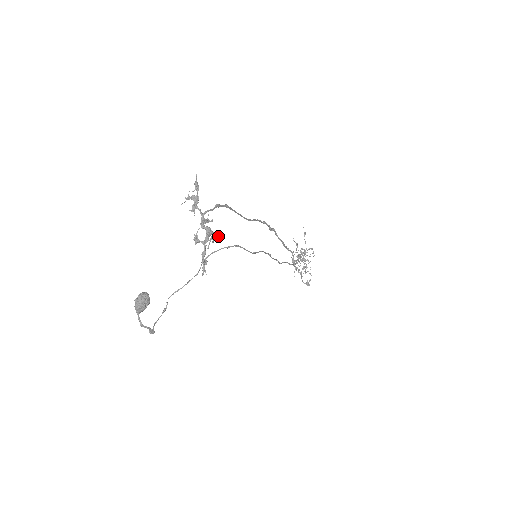
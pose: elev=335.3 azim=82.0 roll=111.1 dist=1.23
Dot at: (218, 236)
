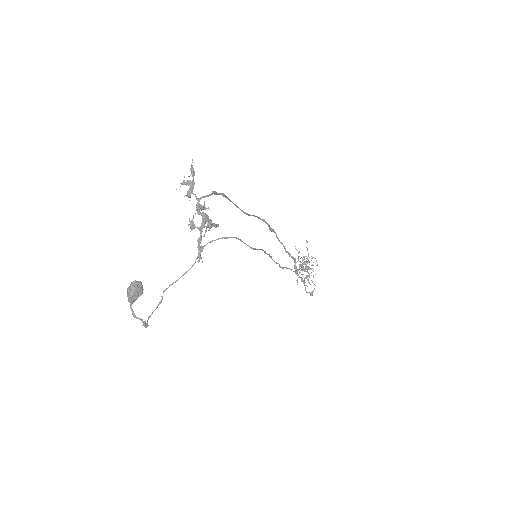
Dot at: (215, 224)
